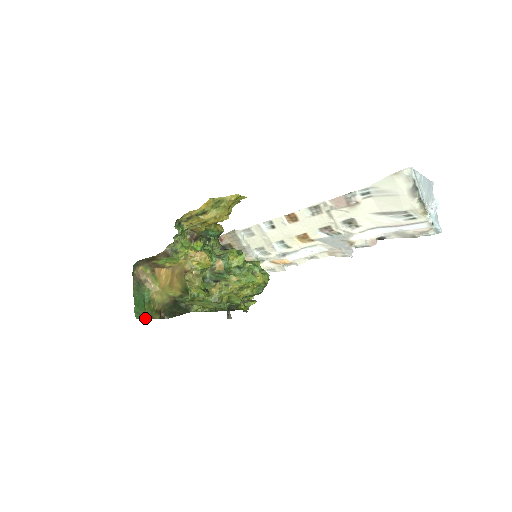
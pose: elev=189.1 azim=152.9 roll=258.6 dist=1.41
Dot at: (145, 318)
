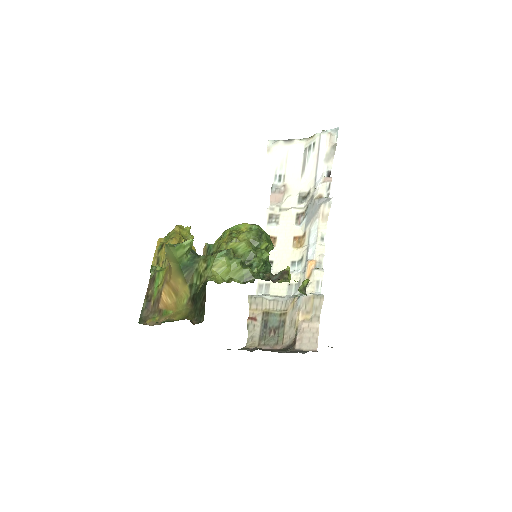
Dot at: occluded
